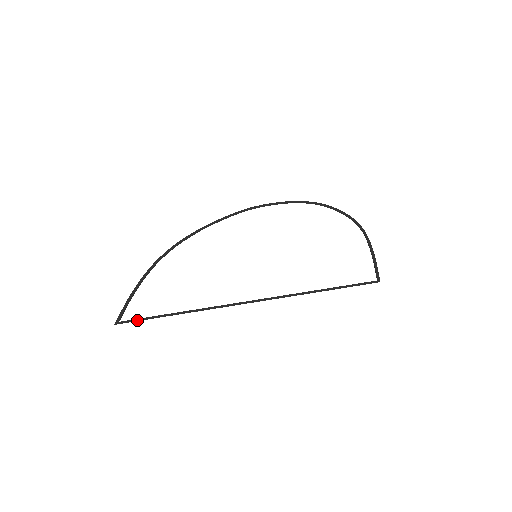
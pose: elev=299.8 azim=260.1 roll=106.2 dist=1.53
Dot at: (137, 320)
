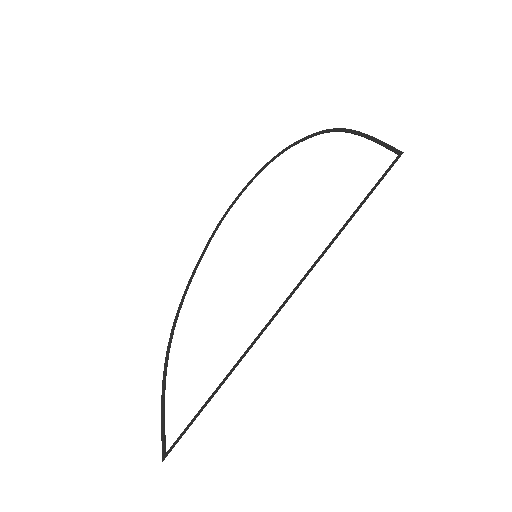
Dot at: (182, 435)
